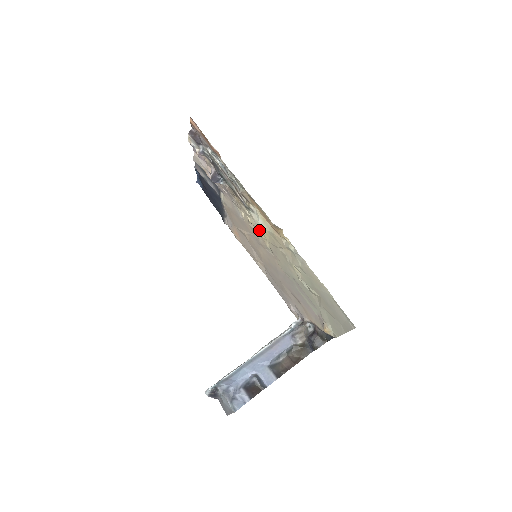
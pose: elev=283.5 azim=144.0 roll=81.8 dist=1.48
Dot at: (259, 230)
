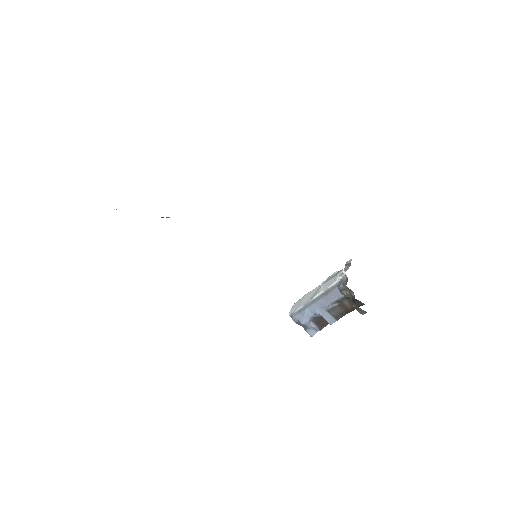
Dot at: occluded
